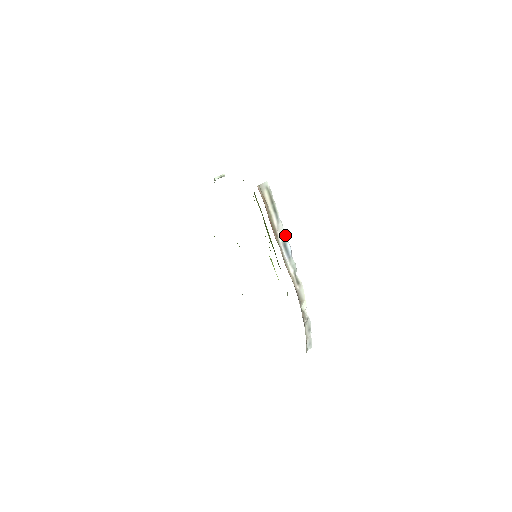
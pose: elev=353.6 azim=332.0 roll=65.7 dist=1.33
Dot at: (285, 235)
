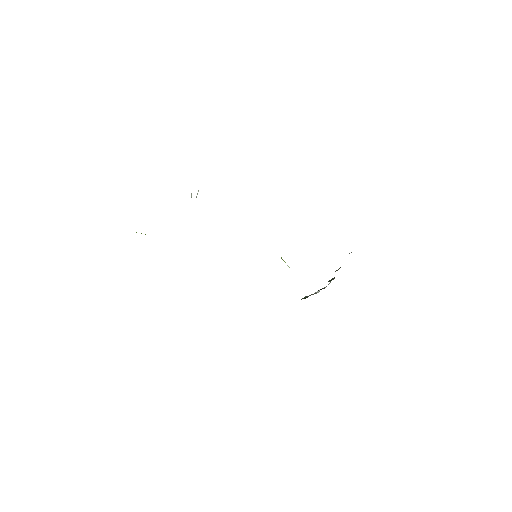
Dot at: occluded
